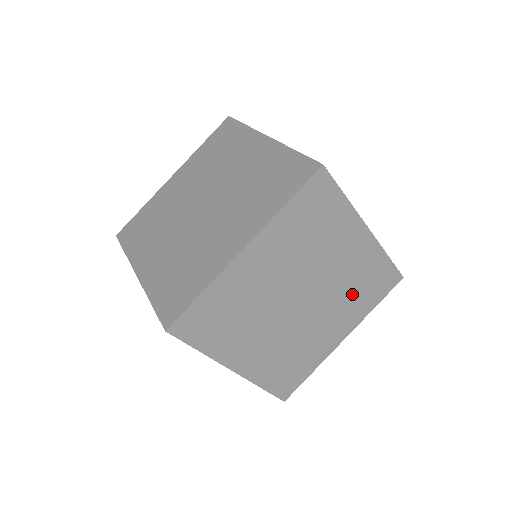
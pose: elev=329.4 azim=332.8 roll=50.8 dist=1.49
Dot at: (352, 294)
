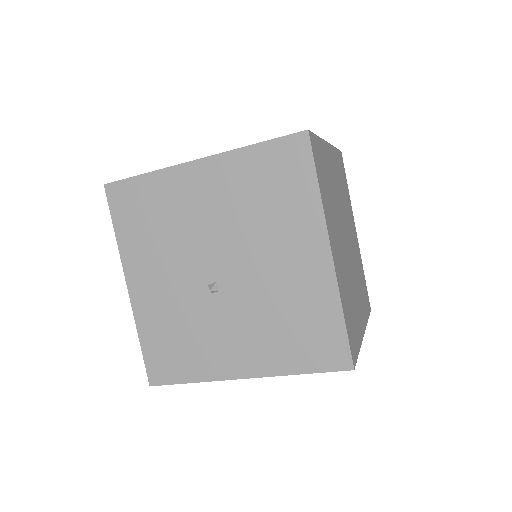
Dot at: (359, 282)
